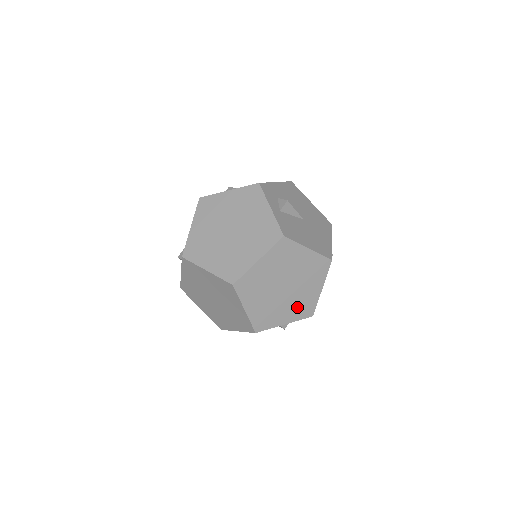
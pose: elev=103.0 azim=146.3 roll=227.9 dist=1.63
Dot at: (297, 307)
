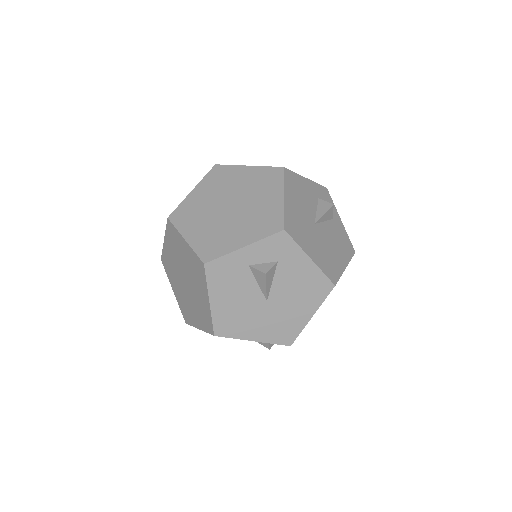
Dot at: (255, 224)
